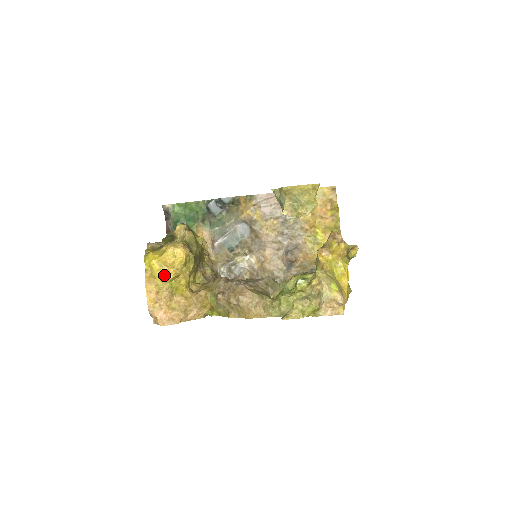
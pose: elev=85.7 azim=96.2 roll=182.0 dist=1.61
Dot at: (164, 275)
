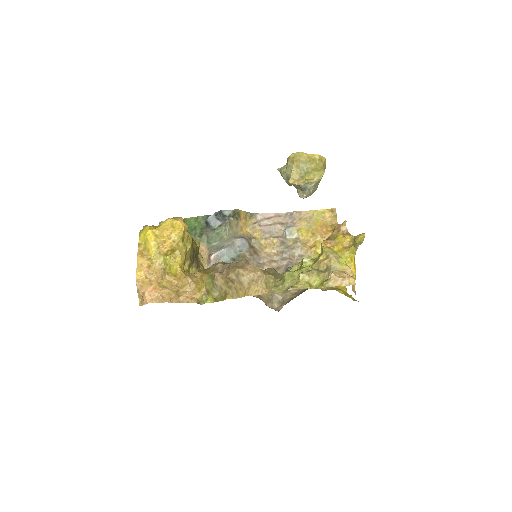
Dot at: (159, 246)
